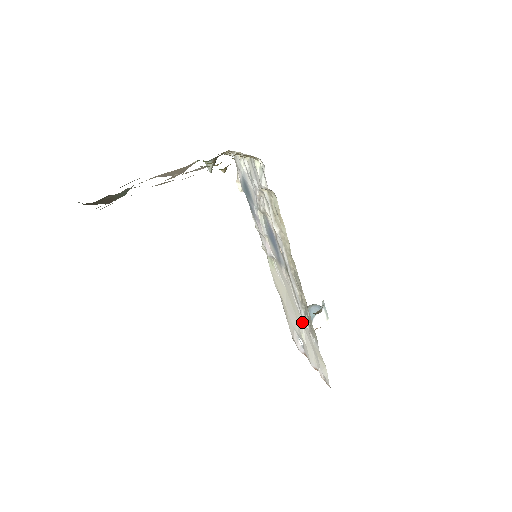
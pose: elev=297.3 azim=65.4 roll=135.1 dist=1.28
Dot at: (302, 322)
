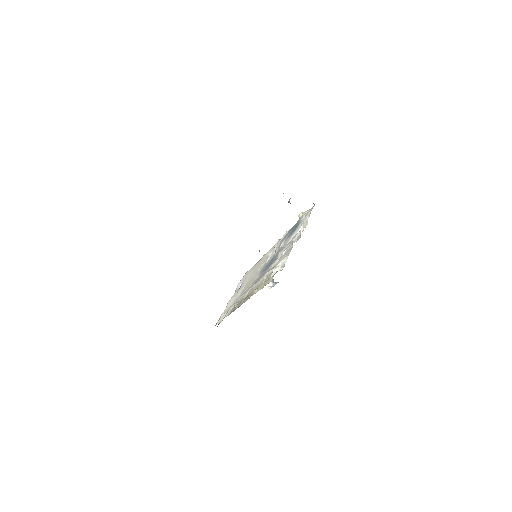
Dot at: occluded
